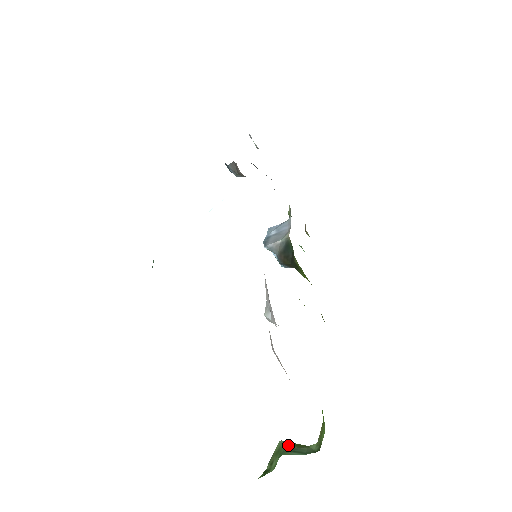
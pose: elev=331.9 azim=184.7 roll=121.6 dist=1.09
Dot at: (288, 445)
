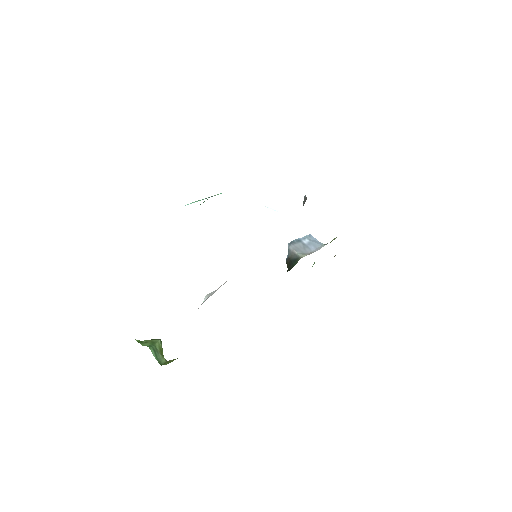
Dot at: (159, 346)
